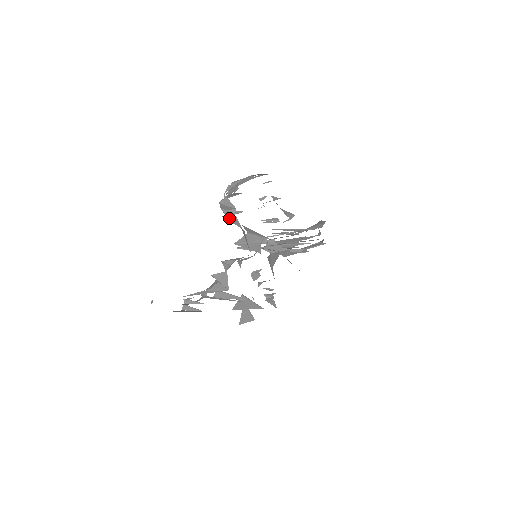
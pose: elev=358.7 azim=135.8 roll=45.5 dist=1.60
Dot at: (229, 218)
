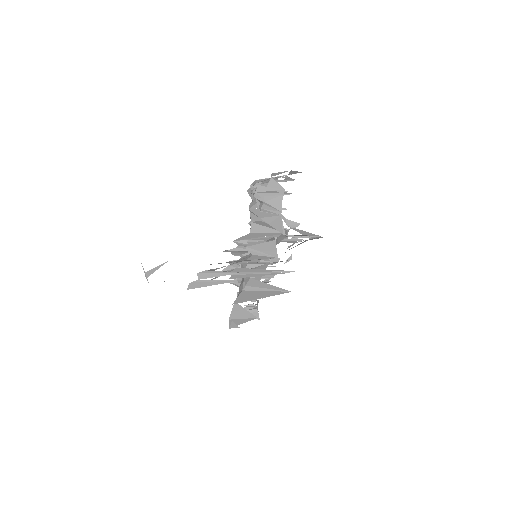
Dot at: (269, 199)
